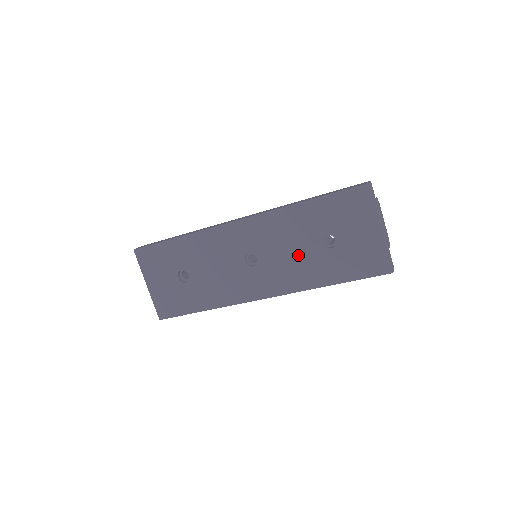
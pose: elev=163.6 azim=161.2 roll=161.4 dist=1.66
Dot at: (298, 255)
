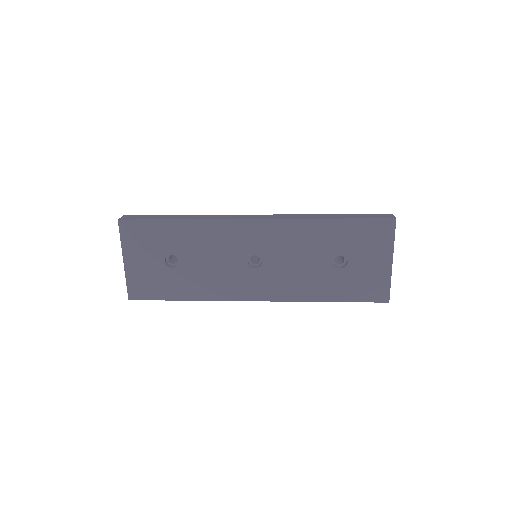
Dot at: (306, 267)
